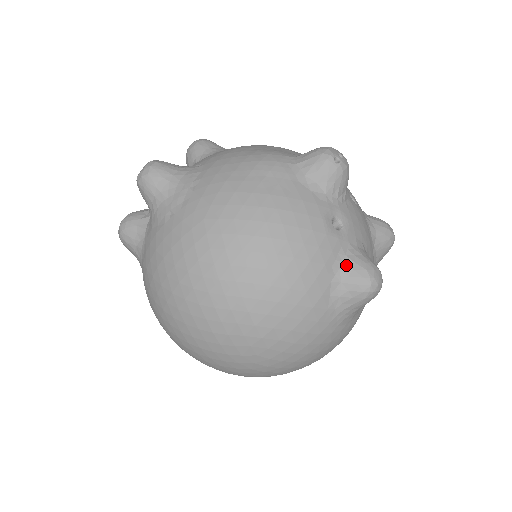
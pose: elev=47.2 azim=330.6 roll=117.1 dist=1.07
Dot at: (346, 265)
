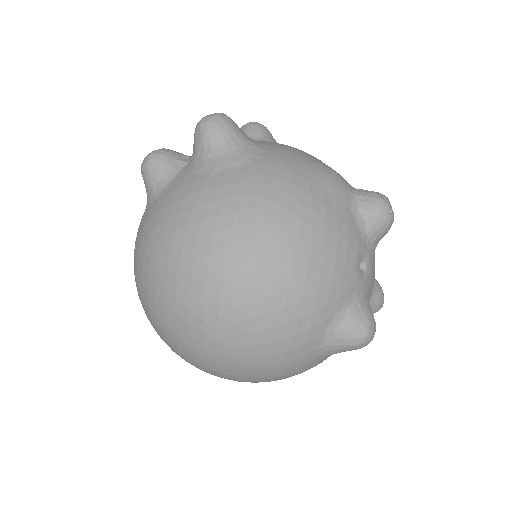
Dot at: (354, 307)
